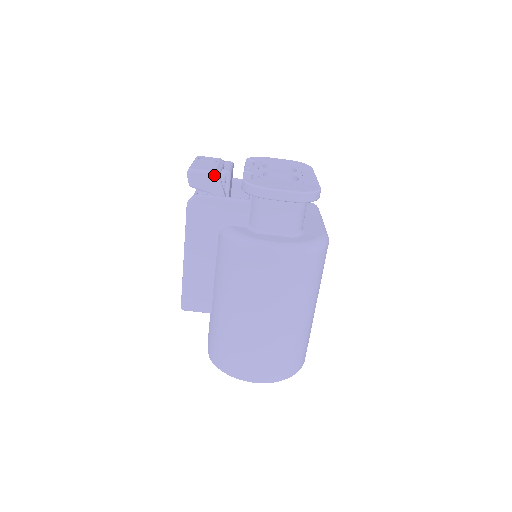
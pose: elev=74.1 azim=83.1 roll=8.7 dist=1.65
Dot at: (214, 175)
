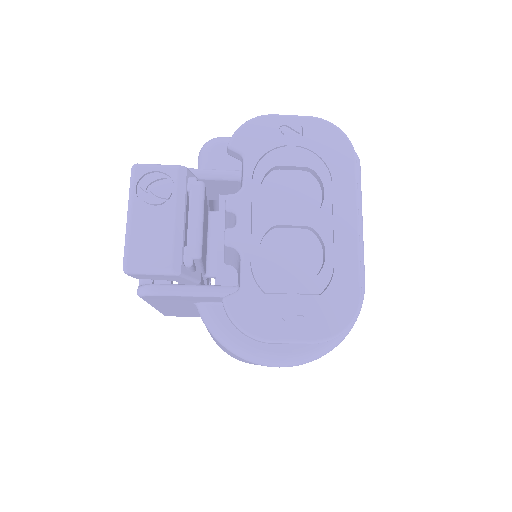
Dot at: (172, 275)
